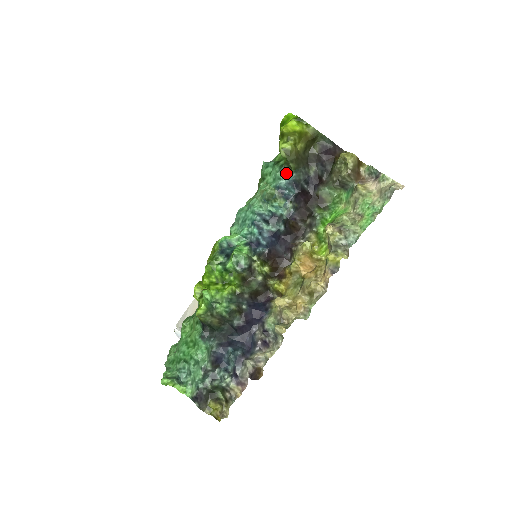
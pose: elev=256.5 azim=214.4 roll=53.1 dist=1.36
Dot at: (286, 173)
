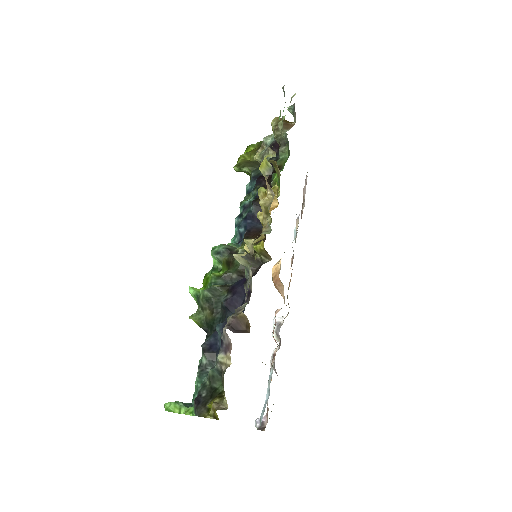
Dot at: occluded
